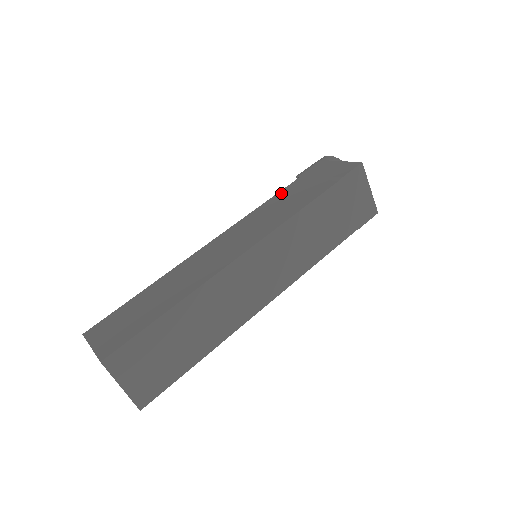
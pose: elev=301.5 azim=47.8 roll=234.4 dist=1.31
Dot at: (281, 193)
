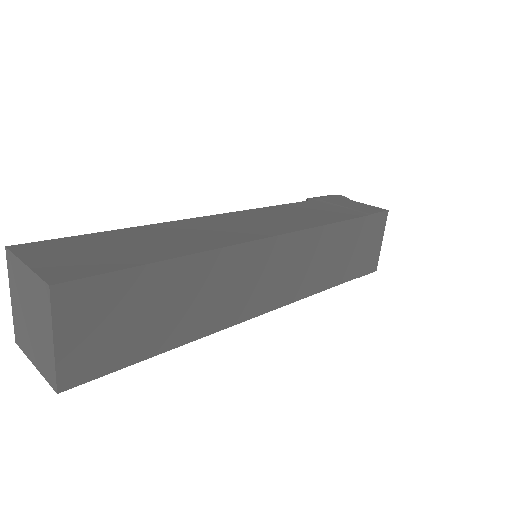
Dot at: (296, 204)
